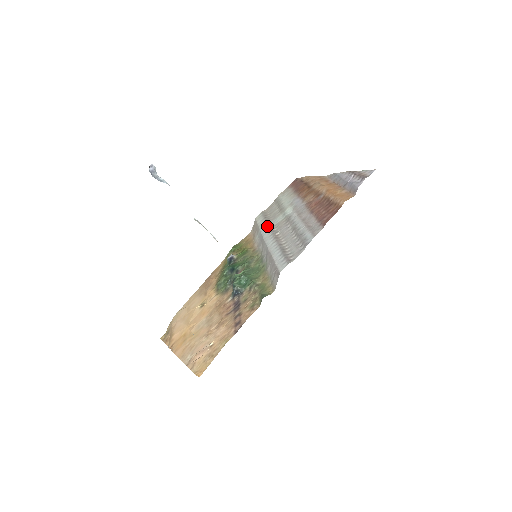
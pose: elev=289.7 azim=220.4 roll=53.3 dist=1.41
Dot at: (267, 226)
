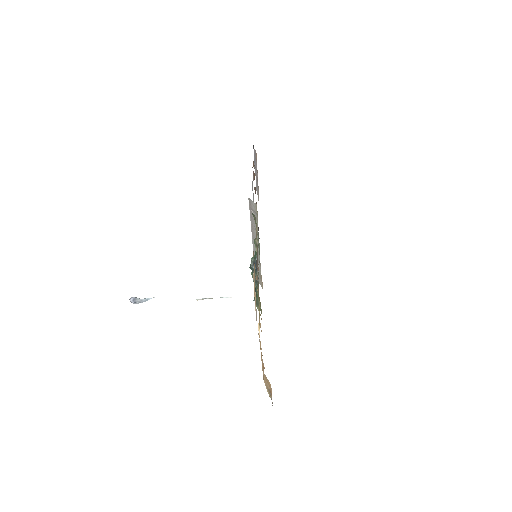
Dot at: occluded
